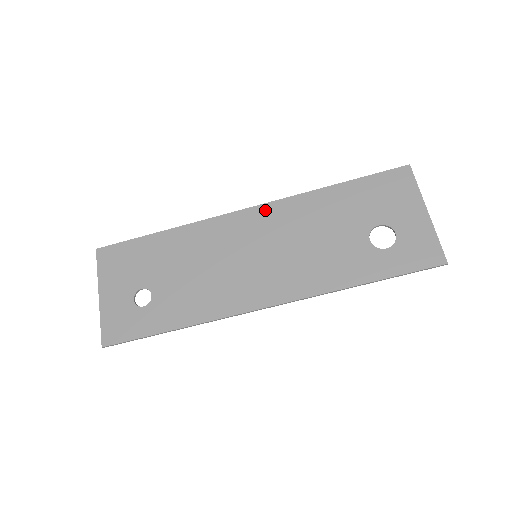
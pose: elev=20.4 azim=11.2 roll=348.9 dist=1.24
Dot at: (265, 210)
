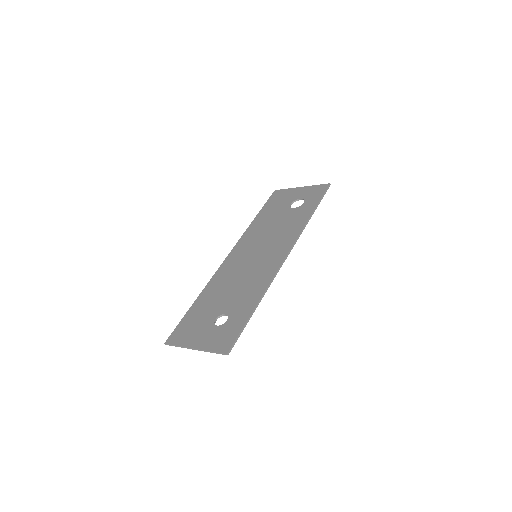
Dot at: (237, 247)
